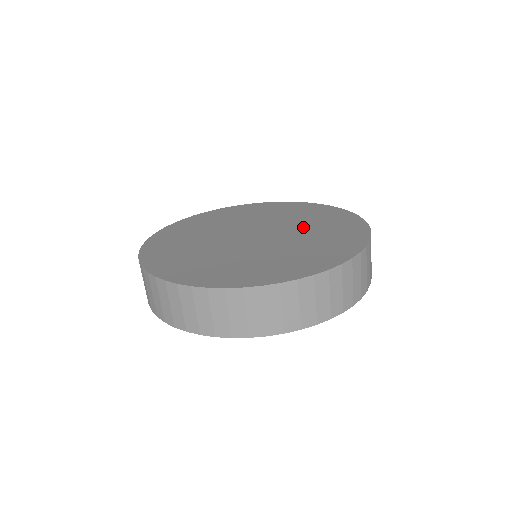
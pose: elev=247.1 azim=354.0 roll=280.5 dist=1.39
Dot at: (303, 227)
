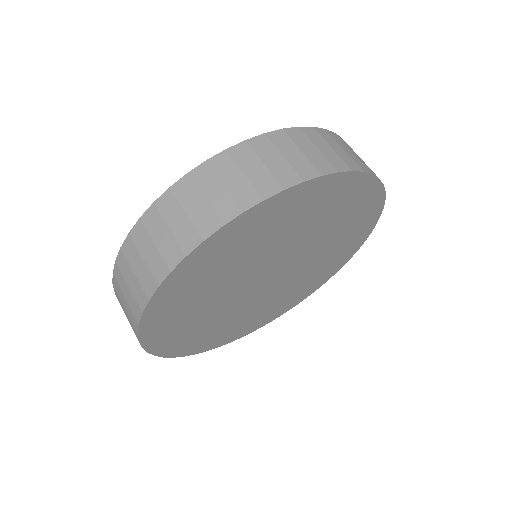
Dot at: occluded
